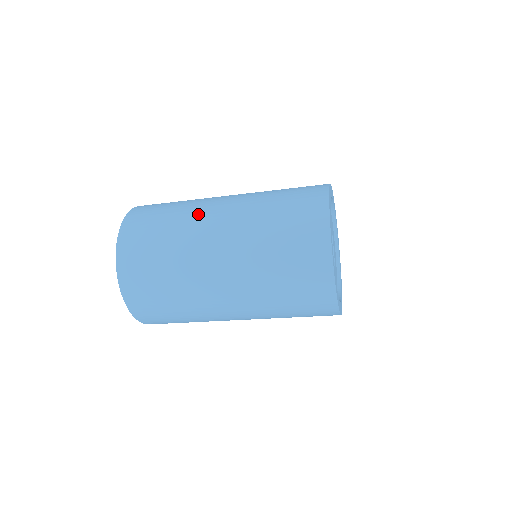
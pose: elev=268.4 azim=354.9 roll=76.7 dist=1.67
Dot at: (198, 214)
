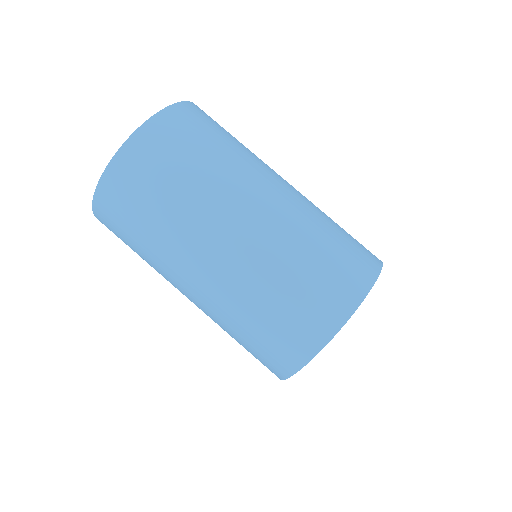
Dot at: occluded
